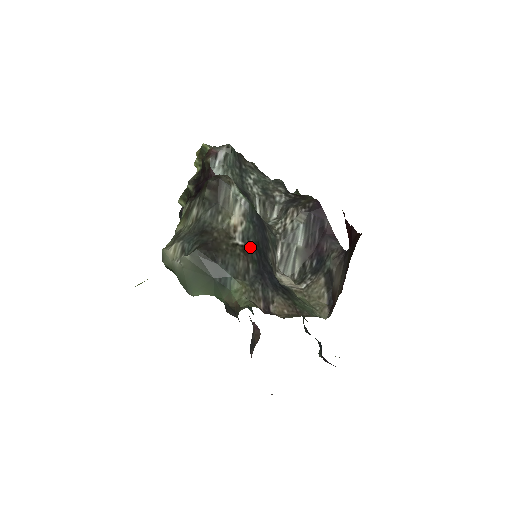
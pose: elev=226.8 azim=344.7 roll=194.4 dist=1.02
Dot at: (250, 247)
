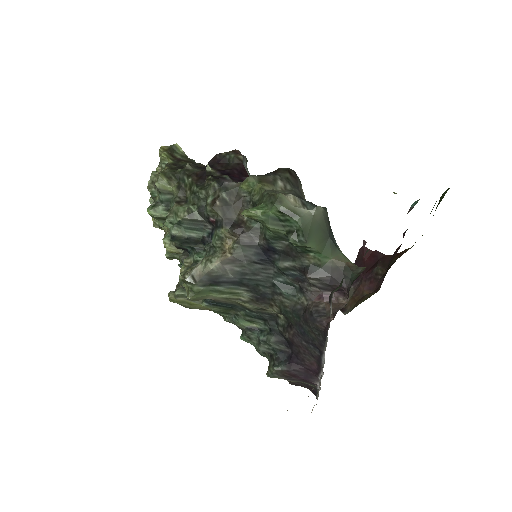
Dot at: occluded
